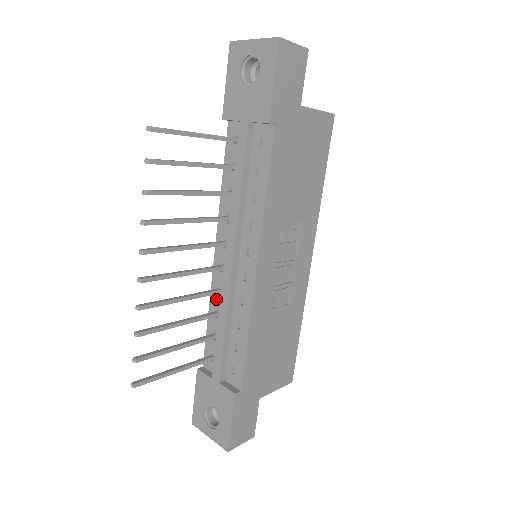
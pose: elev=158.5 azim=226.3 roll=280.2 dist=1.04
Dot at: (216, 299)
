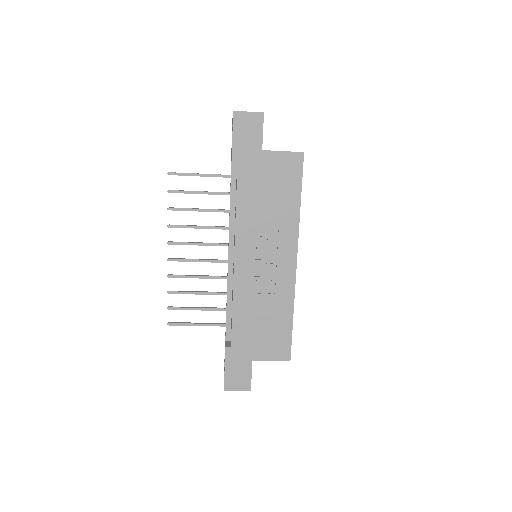
Dot at: occluded
